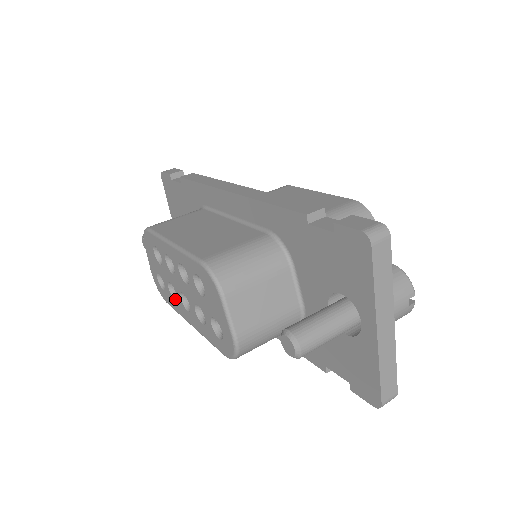
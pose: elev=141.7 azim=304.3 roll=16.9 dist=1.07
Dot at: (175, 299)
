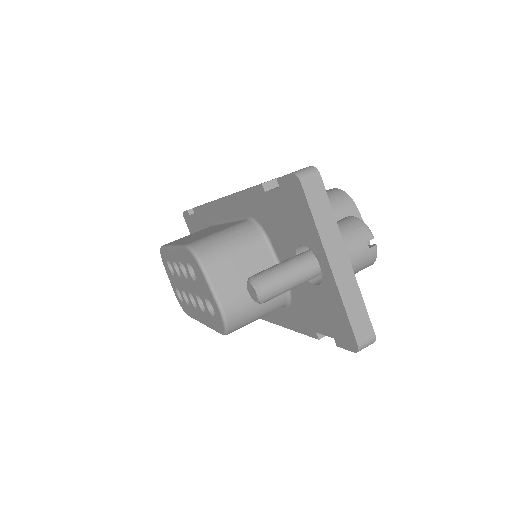
Dot at: (189, 305)
